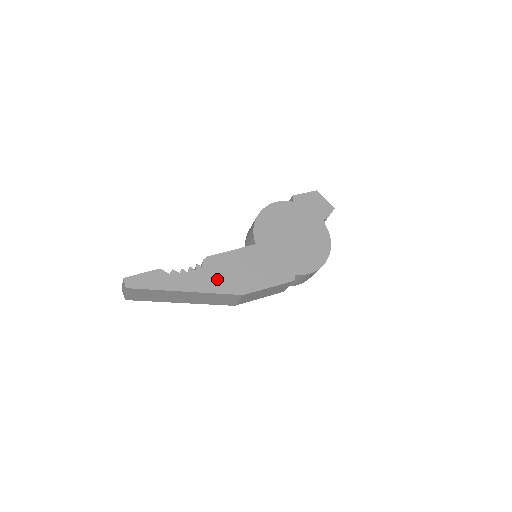
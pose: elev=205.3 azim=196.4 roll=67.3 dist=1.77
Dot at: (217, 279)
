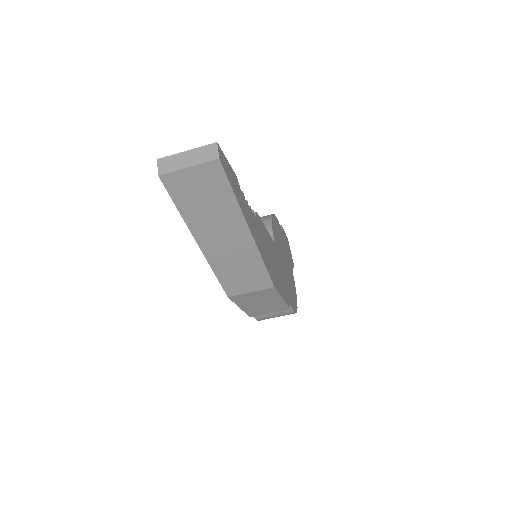
Dot at: (263, 246)
